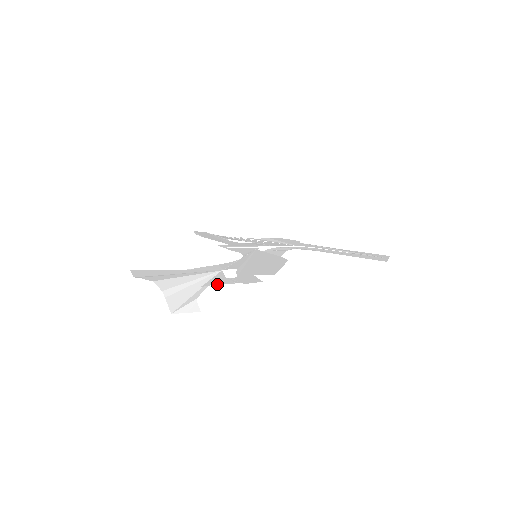
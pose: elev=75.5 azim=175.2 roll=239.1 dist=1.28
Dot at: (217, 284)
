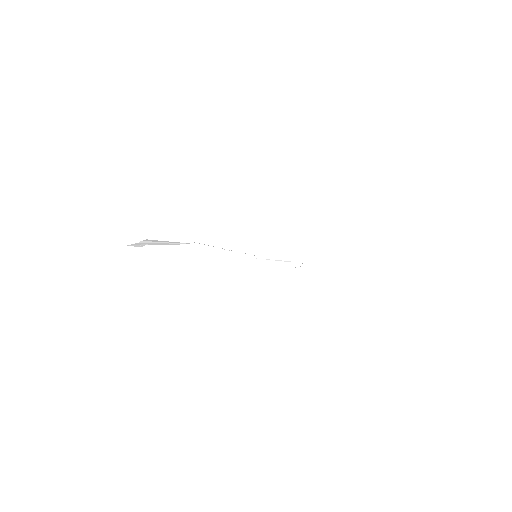
Dot at: occluded
